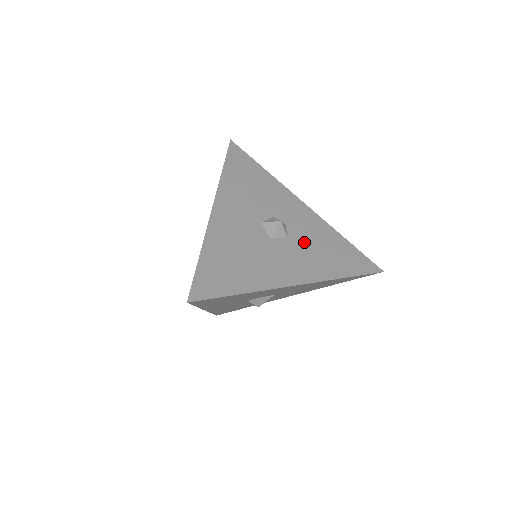
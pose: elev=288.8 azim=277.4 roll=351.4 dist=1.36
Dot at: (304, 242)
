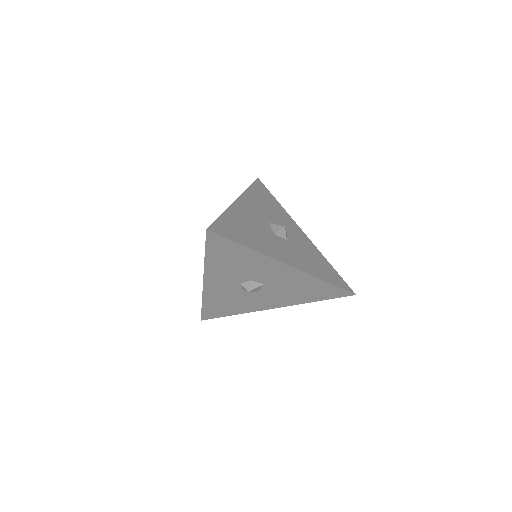
Dot at: (298, 248)
